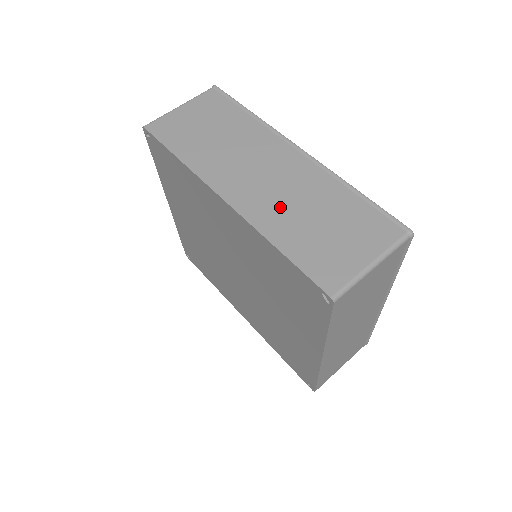
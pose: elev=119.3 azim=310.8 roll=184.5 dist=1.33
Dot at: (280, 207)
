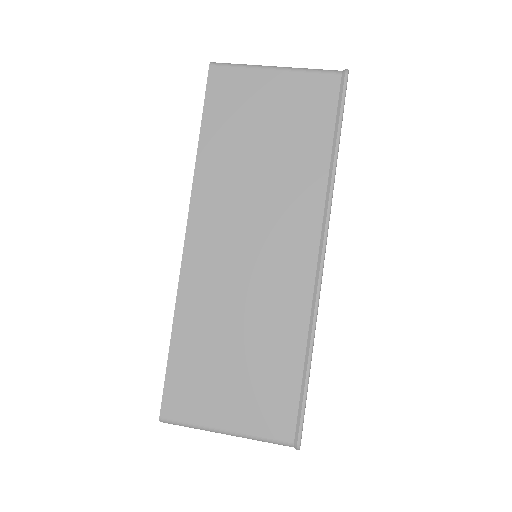
Dot at: occluded
